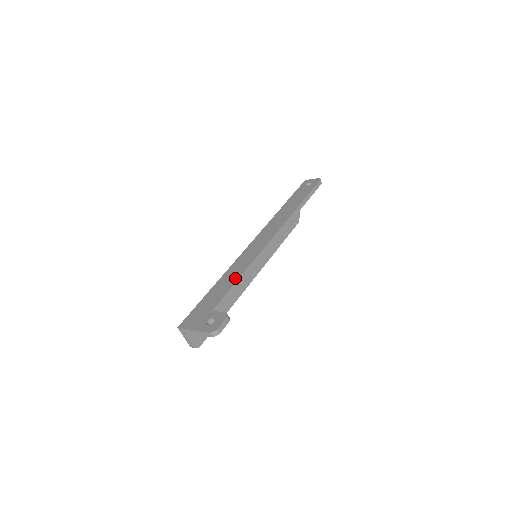
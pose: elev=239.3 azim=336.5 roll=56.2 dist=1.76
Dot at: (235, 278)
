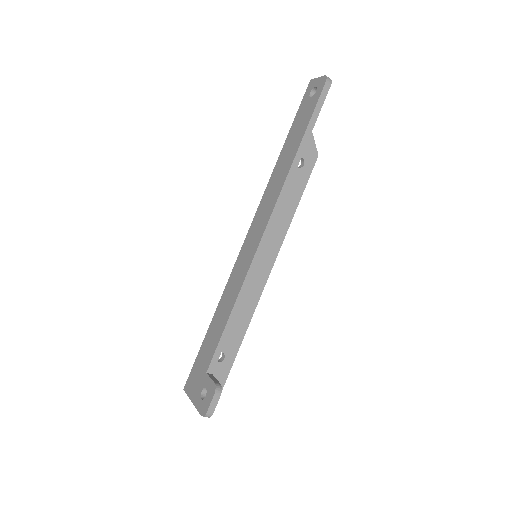
Dot at: (227, 314)
